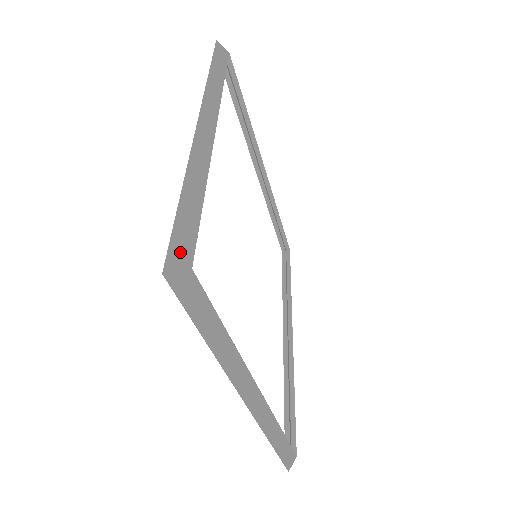
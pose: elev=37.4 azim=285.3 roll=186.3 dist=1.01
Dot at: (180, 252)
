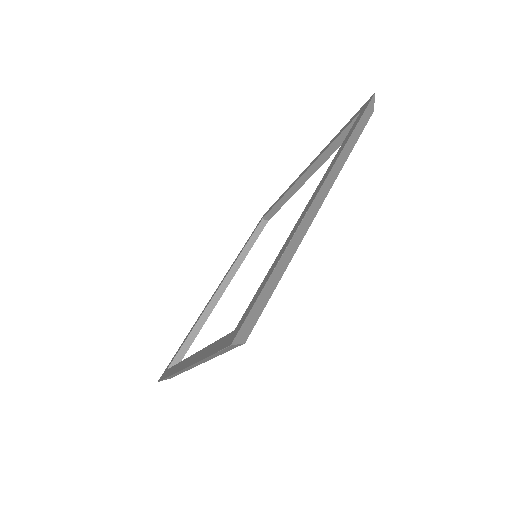
Dot at: occluded
